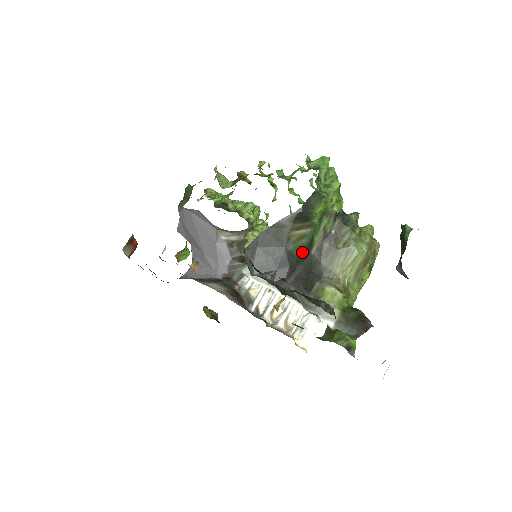
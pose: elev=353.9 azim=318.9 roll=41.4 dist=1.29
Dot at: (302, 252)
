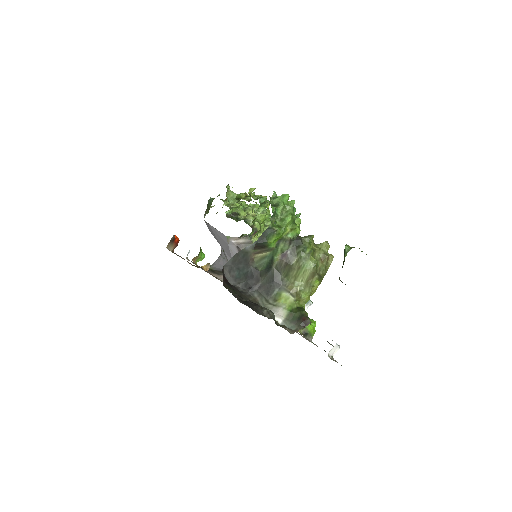
Dot at: (264, 268)
